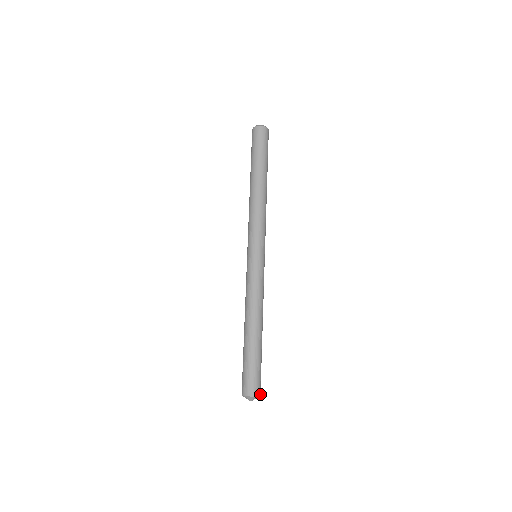
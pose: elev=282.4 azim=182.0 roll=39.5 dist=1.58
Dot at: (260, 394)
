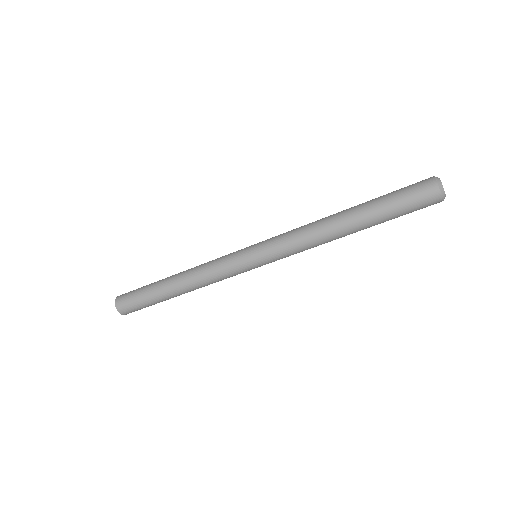
Dot at: occluded
